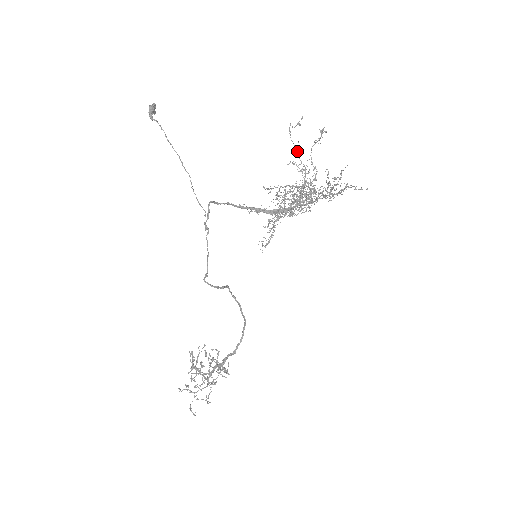
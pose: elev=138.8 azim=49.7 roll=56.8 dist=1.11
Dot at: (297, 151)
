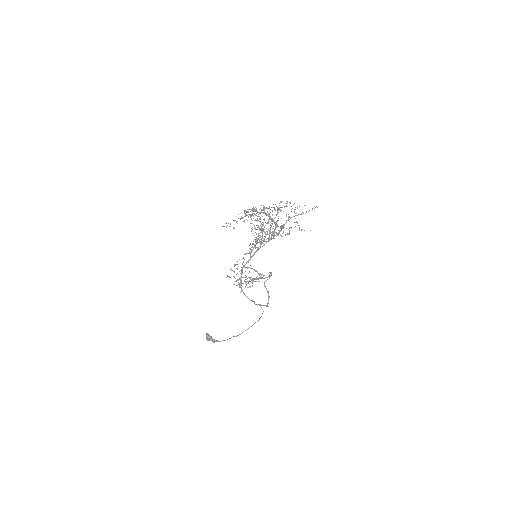
Dot at: occluded
